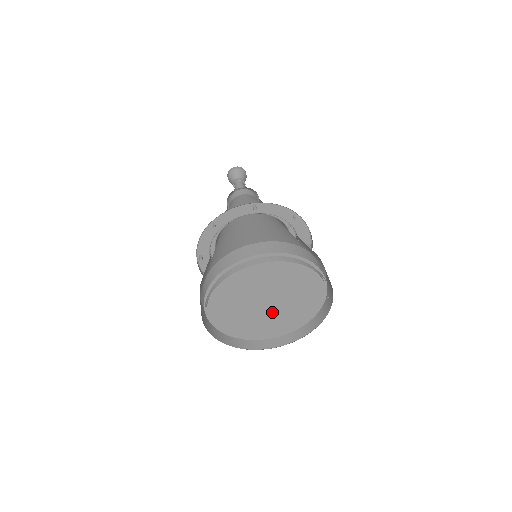
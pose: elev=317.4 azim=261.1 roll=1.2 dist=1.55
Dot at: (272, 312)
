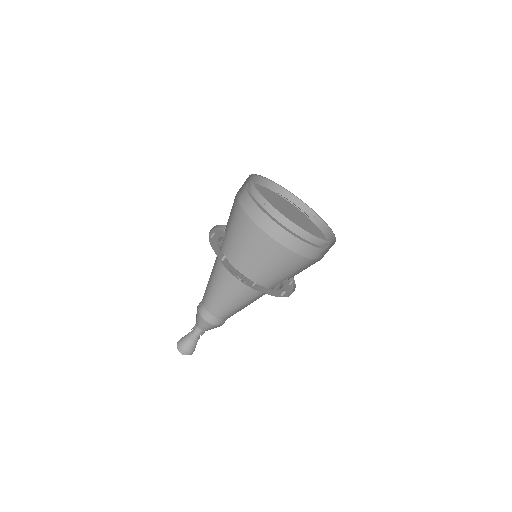
Dot at: (300, 225)
